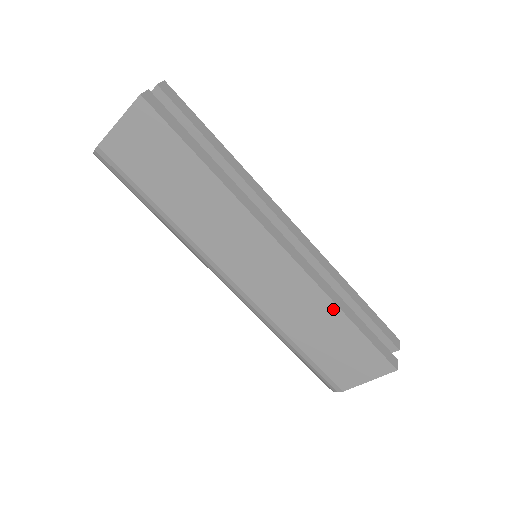
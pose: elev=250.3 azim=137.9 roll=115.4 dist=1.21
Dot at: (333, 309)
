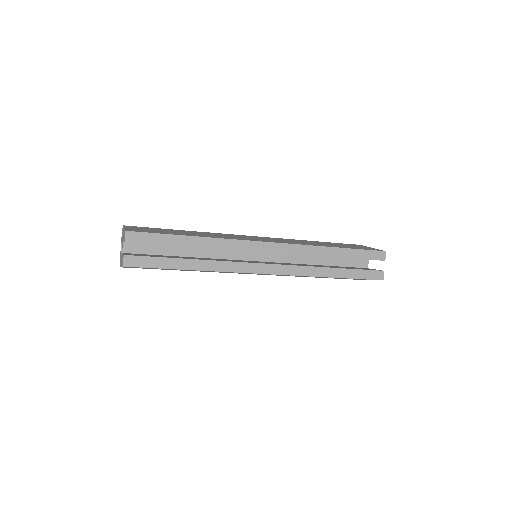
Dot at: occluded
